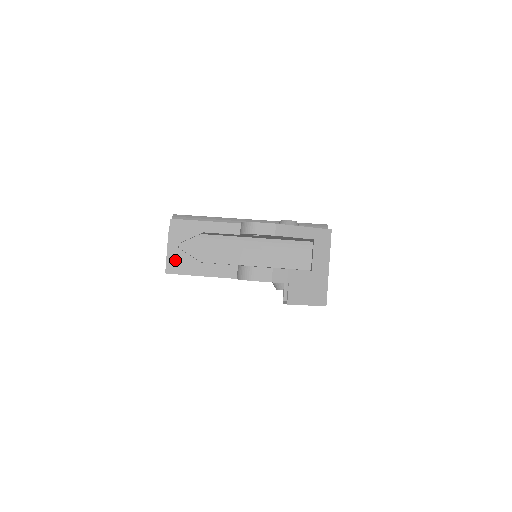
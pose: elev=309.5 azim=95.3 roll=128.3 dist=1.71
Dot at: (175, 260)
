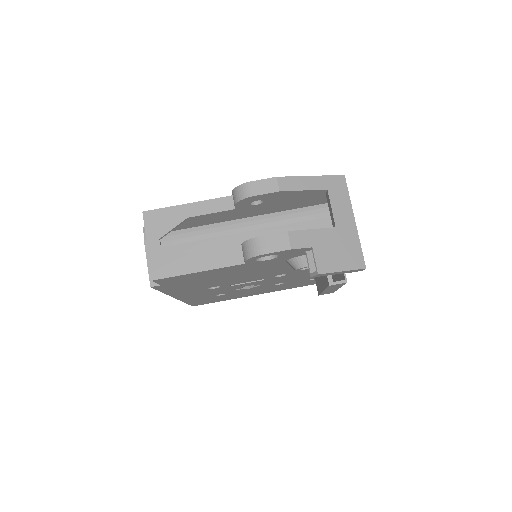
Dot at: (159, 261)
